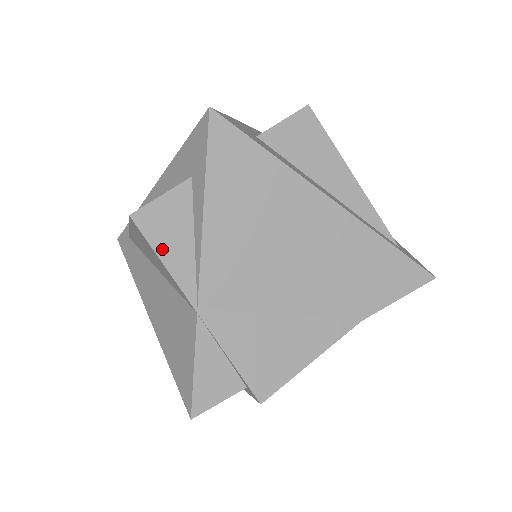
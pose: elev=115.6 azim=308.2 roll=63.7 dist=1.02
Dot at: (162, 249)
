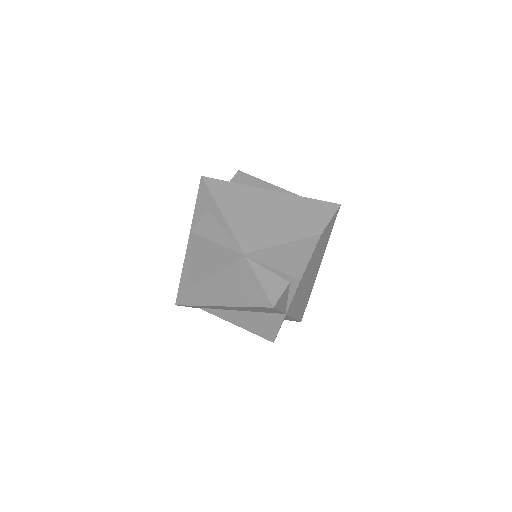
Dot at: (213, 239)
